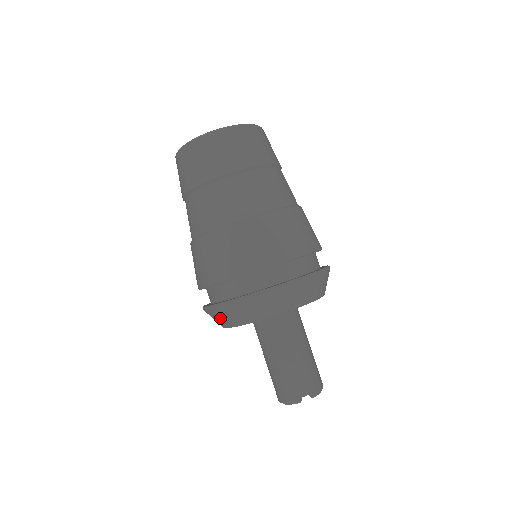
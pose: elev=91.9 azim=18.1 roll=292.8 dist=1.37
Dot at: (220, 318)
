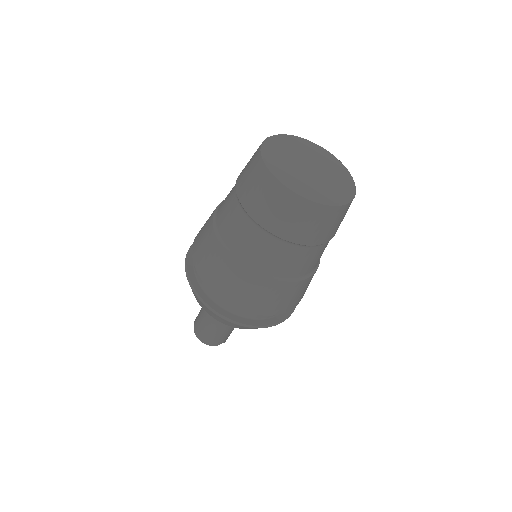
Dot at: (214, 315)
